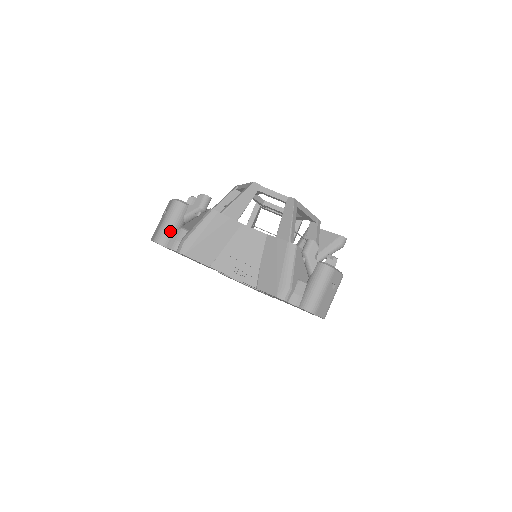
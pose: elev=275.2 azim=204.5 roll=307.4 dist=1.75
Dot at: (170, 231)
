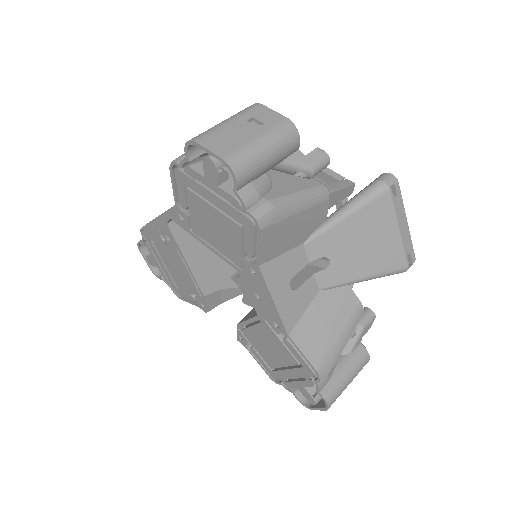
Dot at: occluded
